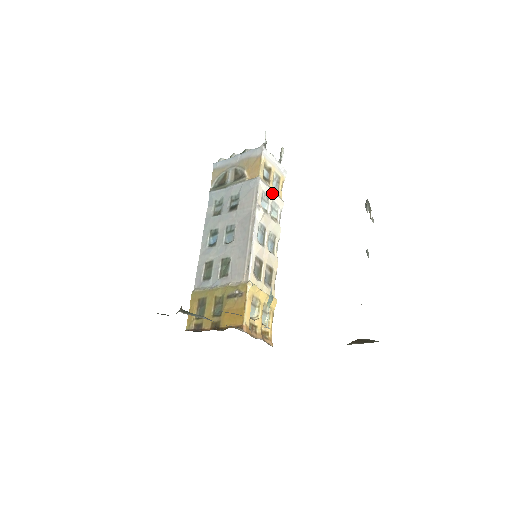
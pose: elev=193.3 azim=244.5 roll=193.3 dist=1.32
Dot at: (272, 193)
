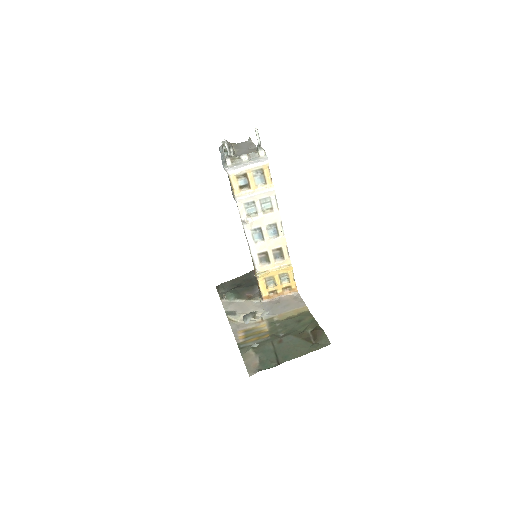
Dot at: (255, 196)
